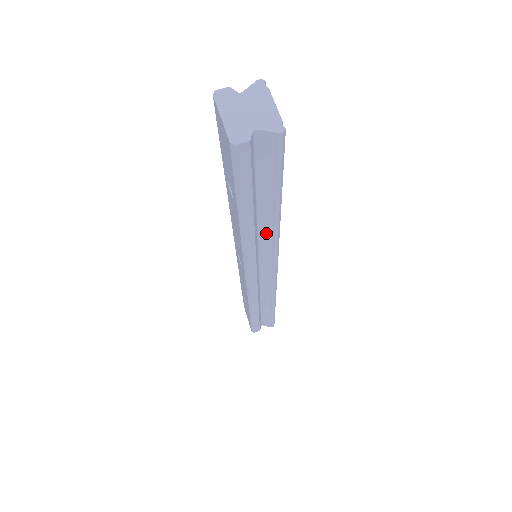
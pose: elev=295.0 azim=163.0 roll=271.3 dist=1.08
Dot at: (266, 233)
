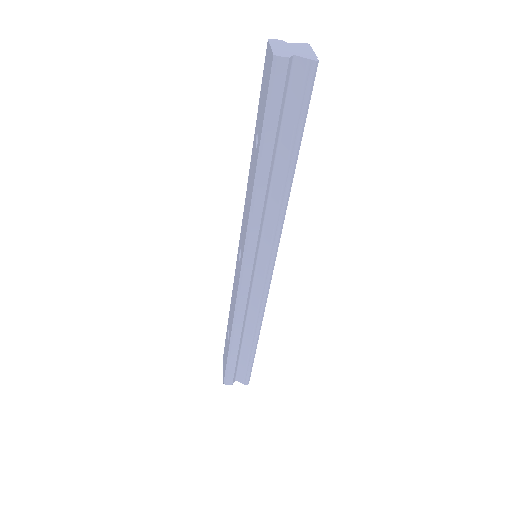
Dot at: (275, 203)
